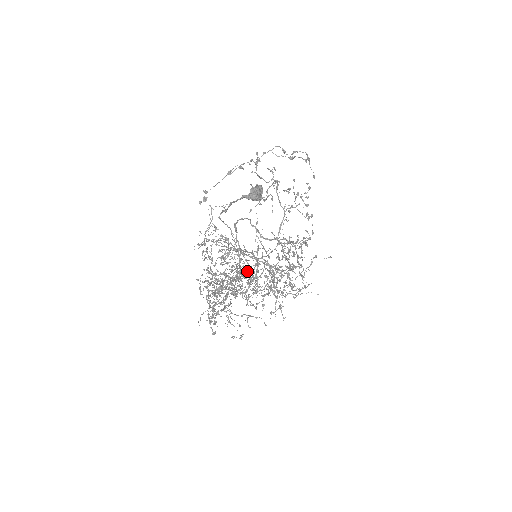
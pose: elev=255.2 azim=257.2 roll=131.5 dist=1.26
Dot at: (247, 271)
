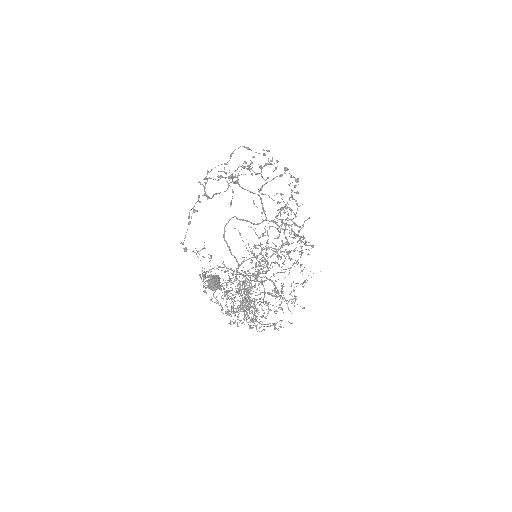
Dot at: occluded
